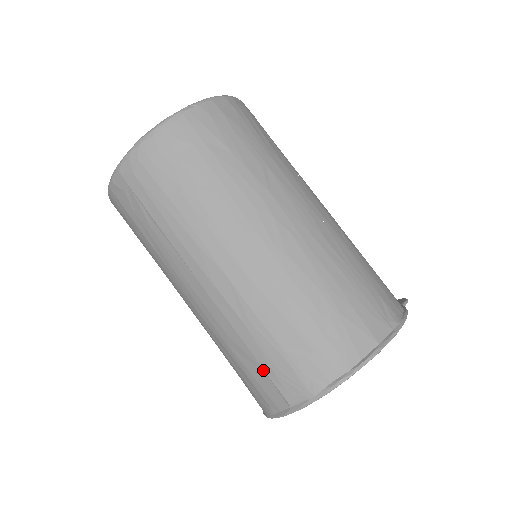
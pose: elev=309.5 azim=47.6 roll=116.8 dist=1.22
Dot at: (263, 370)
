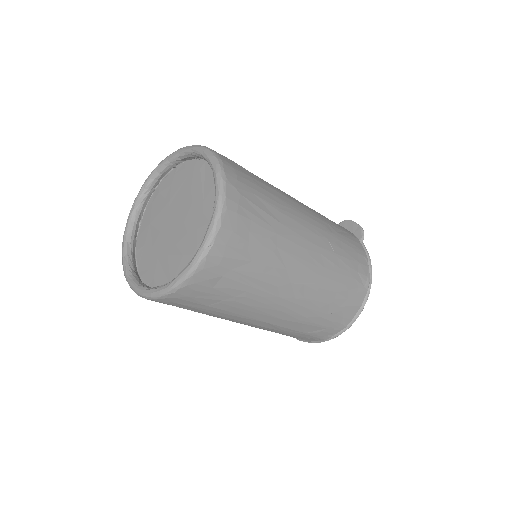
Dot at: occluded
